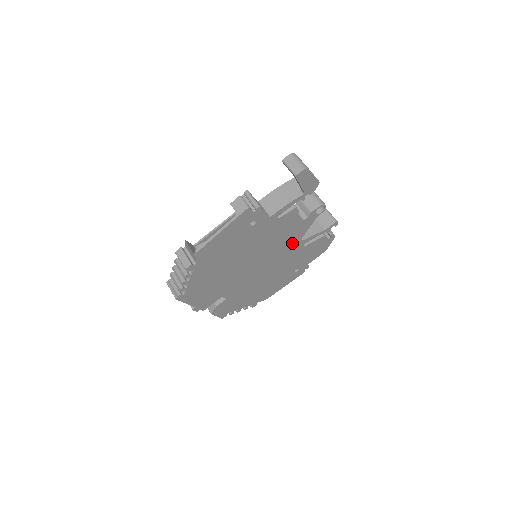
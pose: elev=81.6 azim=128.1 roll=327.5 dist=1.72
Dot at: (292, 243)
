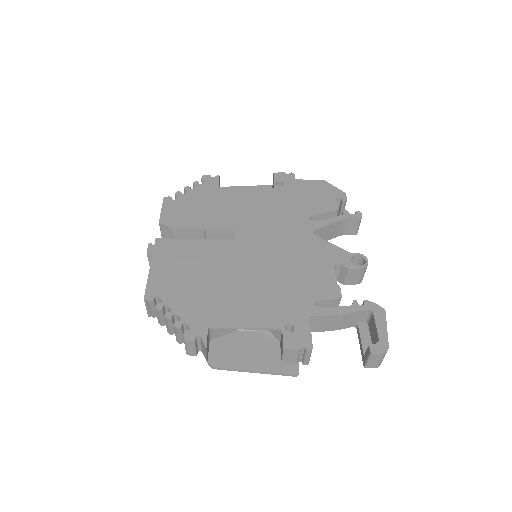
Dot at: occluded
